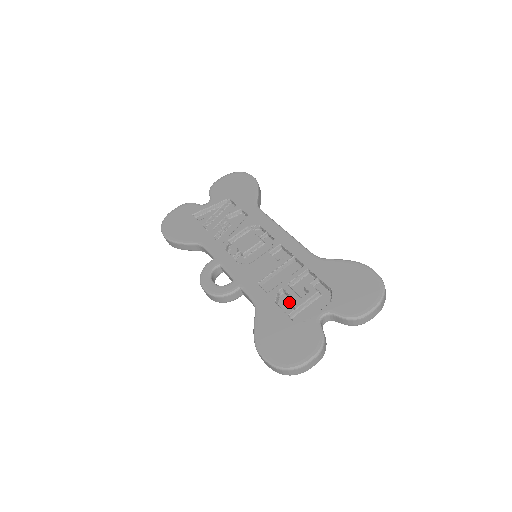
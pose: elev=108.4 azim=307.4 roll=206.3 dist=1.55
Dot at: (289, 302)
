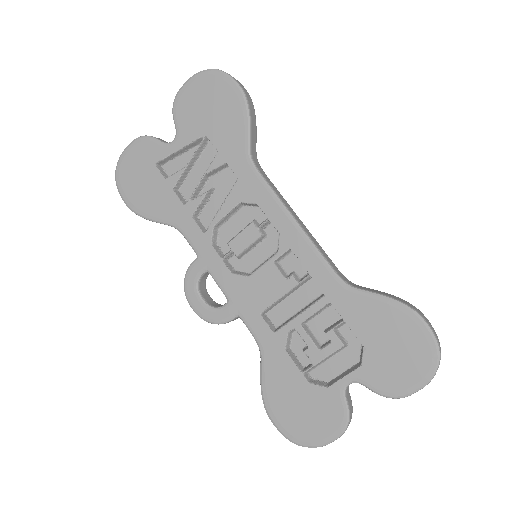
Dot at: (304, 353)
